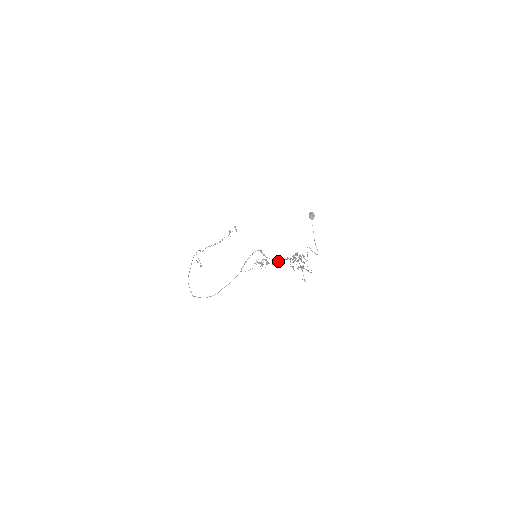
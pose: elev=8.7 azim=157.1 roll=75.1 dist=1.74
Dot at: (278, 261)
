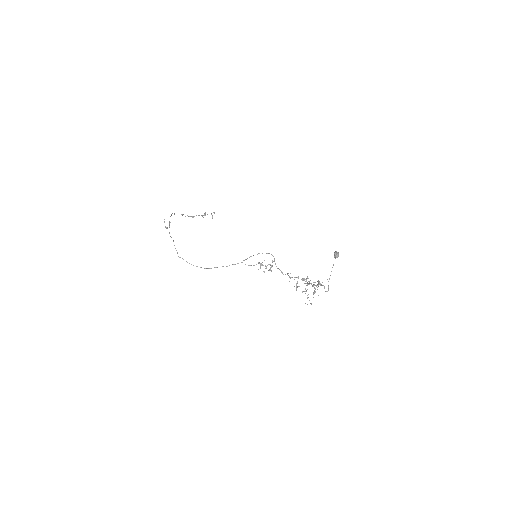
Dot at: (285, 274)
